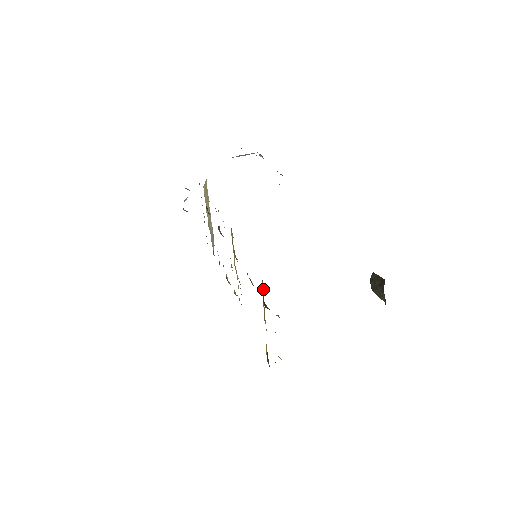
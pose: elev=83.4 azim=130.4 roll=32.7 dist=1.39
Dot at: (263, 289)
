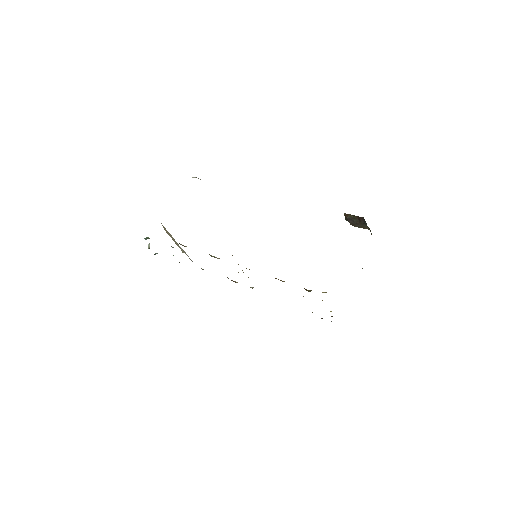
Dot at: occluded
